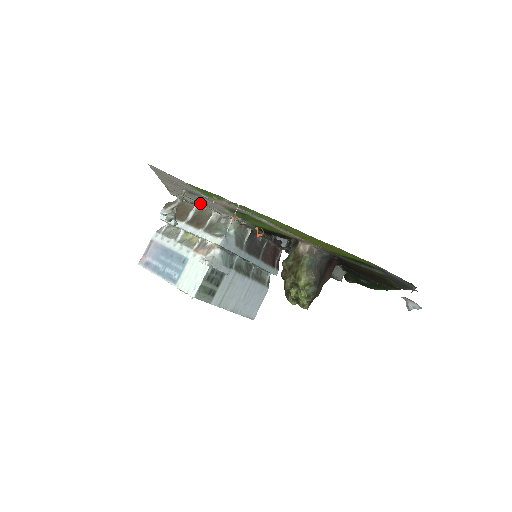
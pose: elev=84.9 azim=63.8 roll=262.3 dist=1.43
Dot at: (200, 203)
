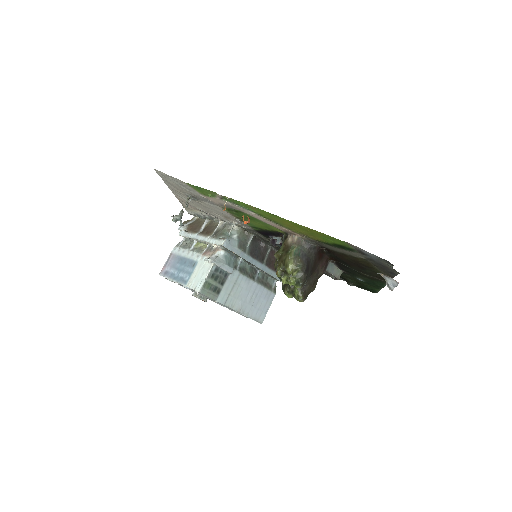
Dot at: (208, 214)
